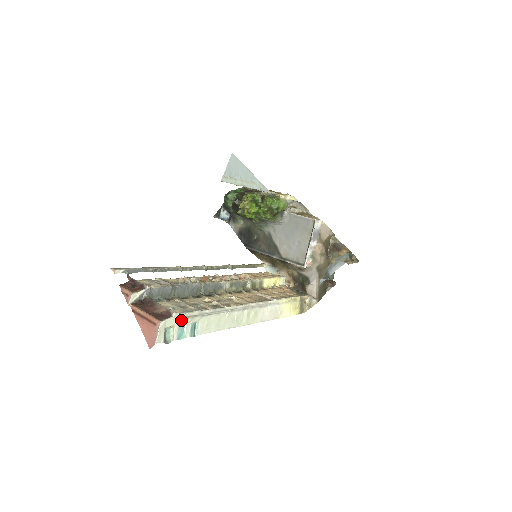
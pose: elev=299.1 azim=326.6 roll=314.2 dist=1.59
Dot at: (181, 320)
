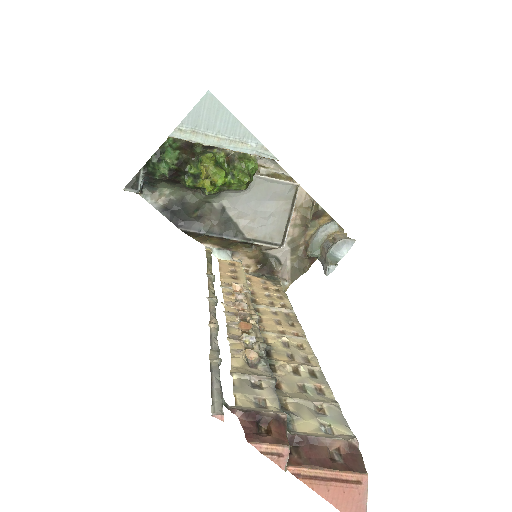
Dot at: occluded
